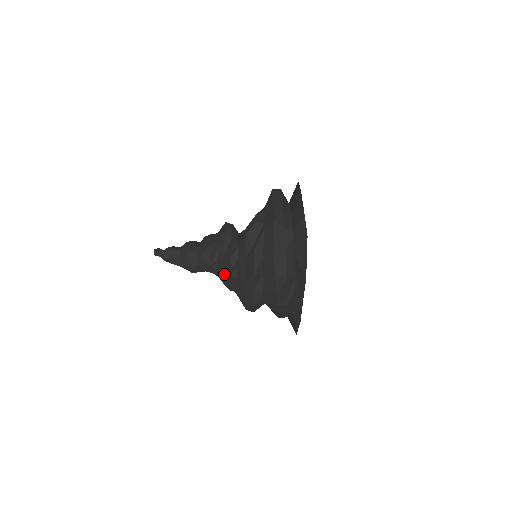
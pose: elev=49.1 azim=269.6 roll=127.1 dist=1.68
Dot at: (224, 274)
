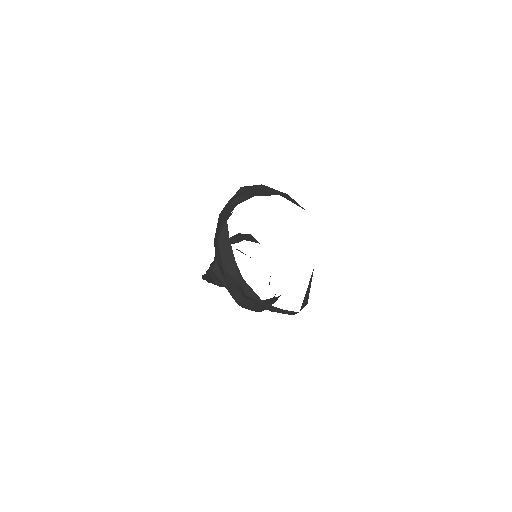
Dot at: occluded
